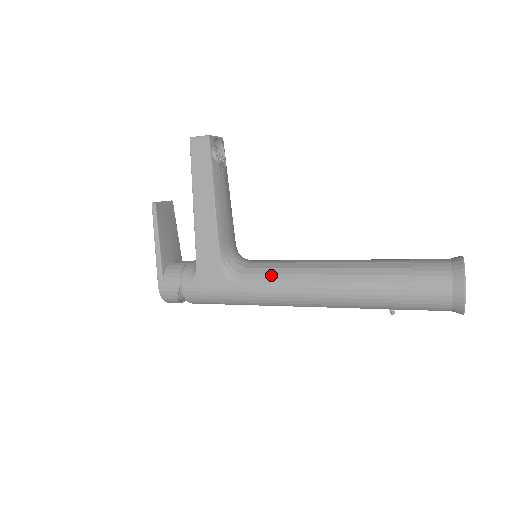
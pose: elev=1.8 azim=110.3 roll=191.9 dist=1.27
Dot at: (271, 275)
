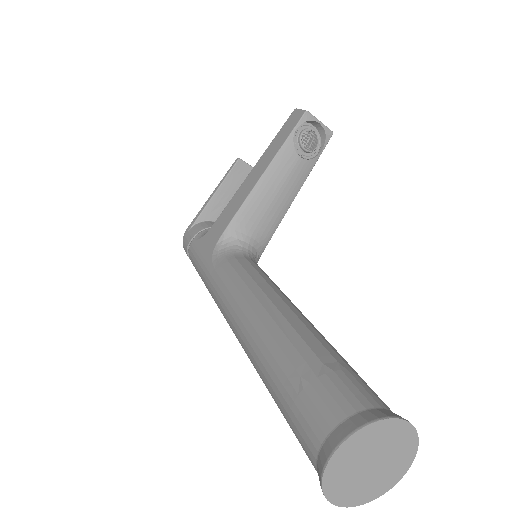
Dot at: (235, 272)
